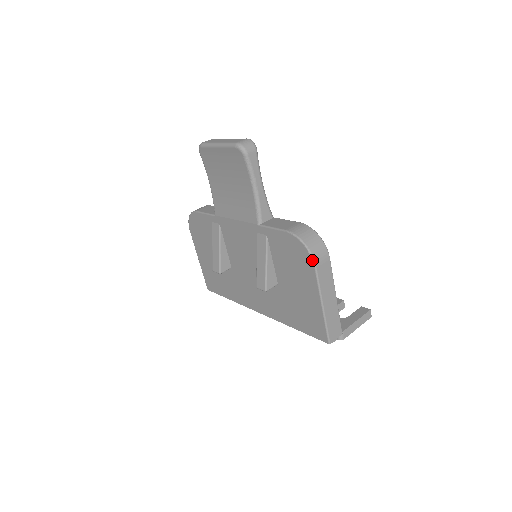
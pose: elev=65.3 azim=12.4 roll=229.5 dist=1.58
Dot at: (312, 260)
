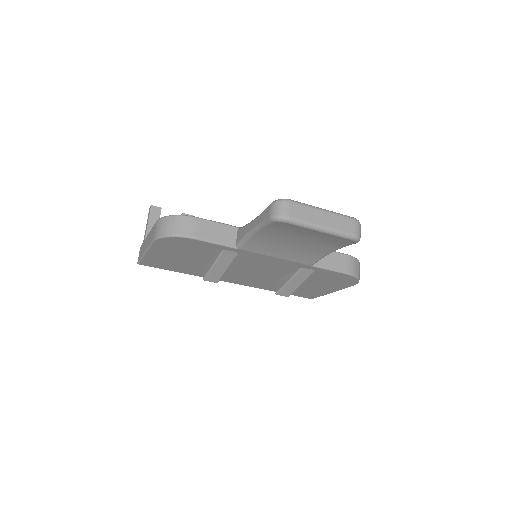
Dot at: occluded
